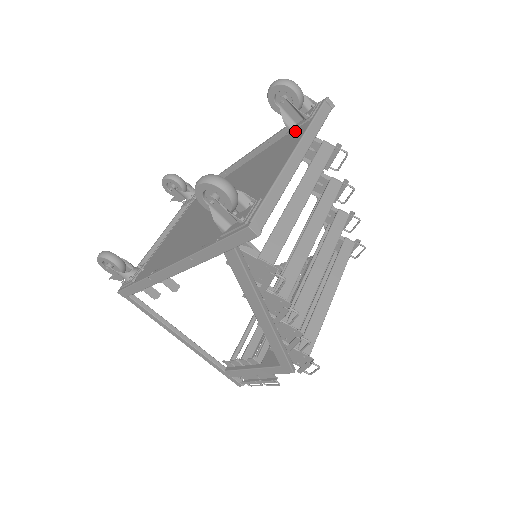
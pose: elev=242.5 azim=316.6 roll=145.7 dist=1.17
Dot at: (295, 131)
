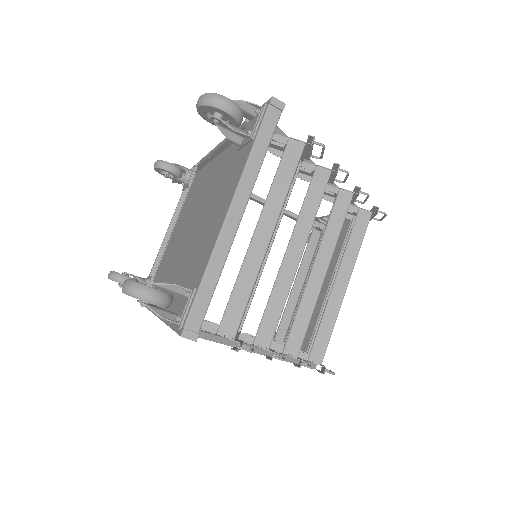
Dot at: occluded
